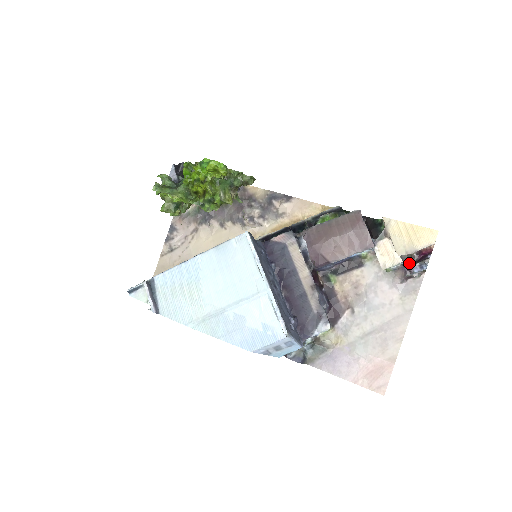
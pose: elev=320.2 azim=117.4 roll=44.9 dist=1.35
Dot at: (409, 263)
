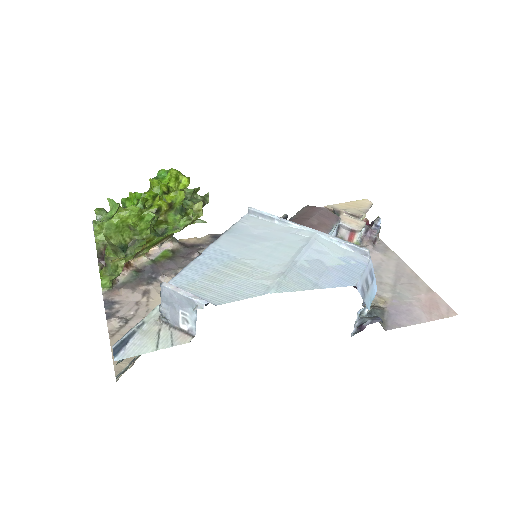
Dot at: (368, 226)
